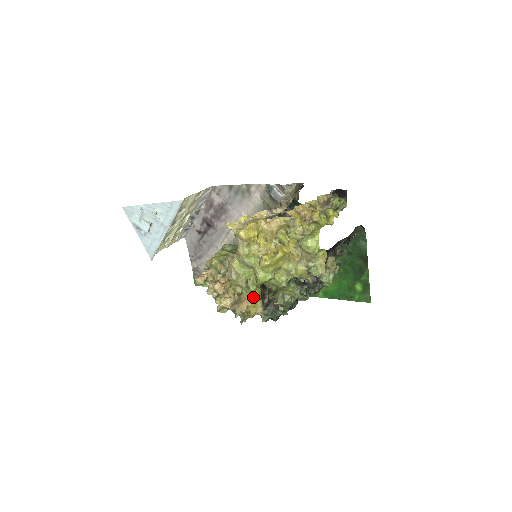
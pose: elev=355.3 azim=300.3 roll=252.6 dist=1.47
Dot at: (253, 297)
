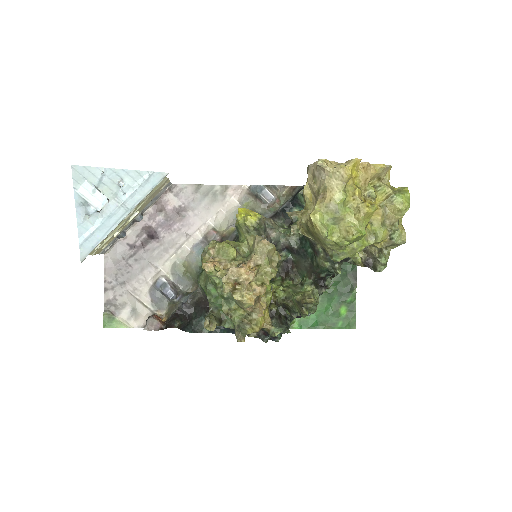
Dot at: (266, 300)
